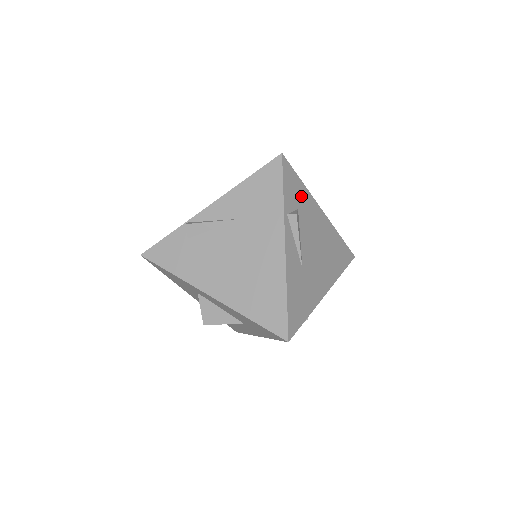
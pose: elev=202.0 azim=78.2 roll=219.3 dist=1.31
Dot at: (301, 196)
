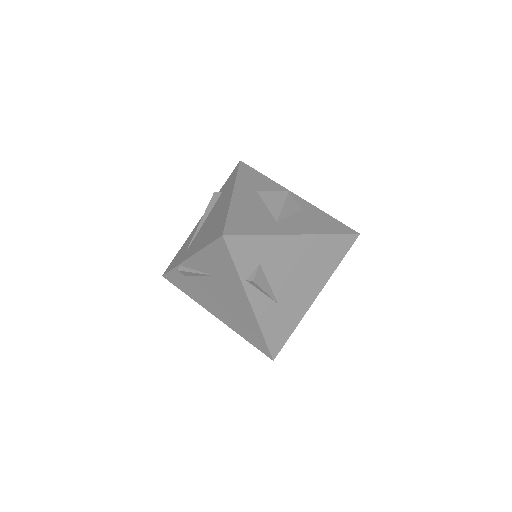
Dot at: (261, 249)
